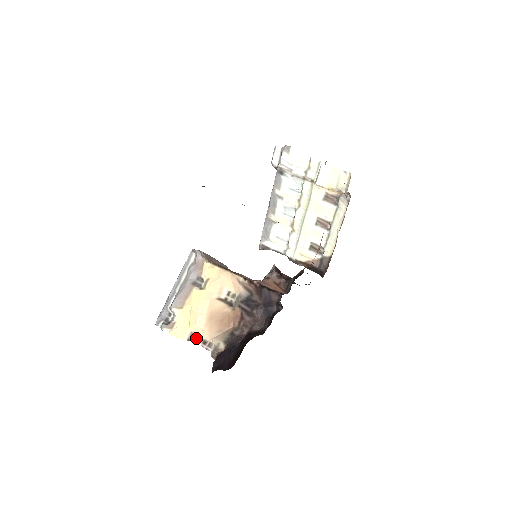
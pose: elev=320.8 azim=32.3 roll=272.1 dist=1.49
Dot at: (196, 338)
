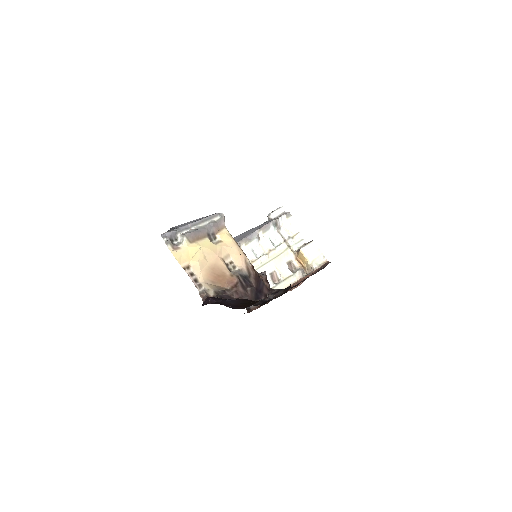
Dot at: (191, 272)
